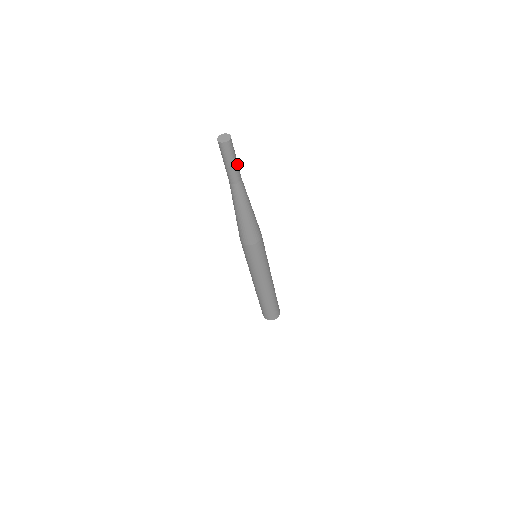
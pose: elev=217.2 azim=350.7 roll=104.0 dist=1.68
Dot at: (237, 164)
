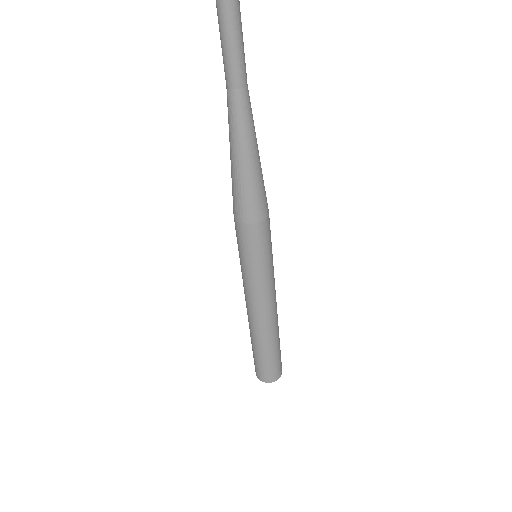
Dot at: (243, 49)
